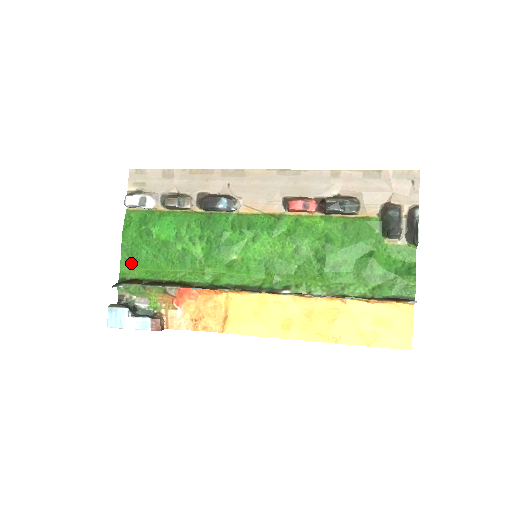
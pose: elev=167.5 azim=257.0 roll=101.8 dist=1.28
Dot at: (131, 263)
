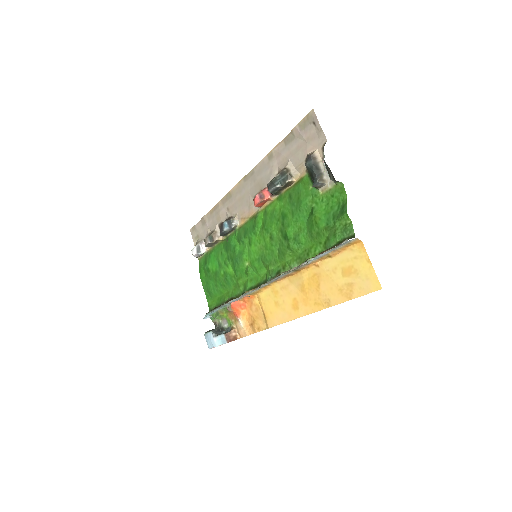
Dot at: (211, 297)
